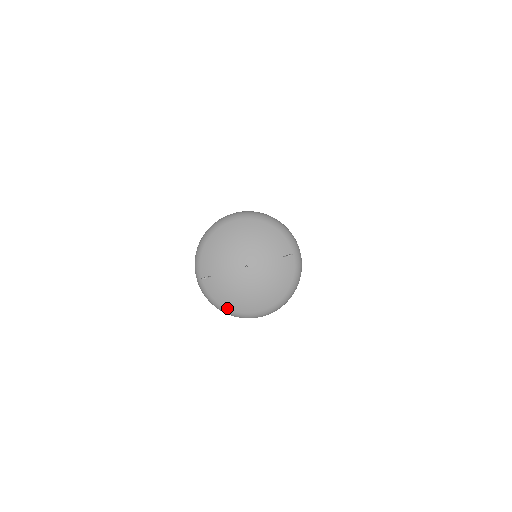
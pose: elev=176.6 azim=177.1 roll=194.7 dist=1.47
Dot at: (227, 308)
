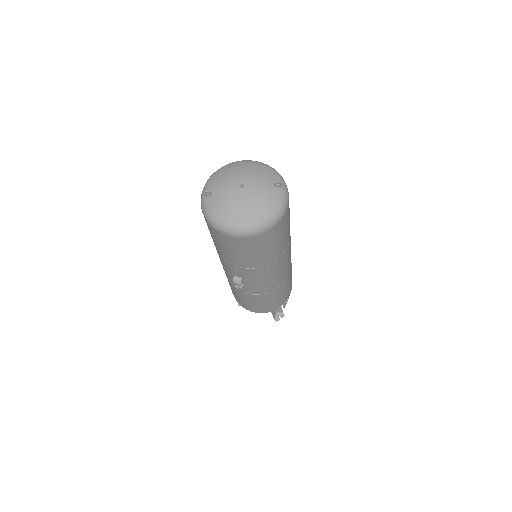
Dot at: (220, 220)
